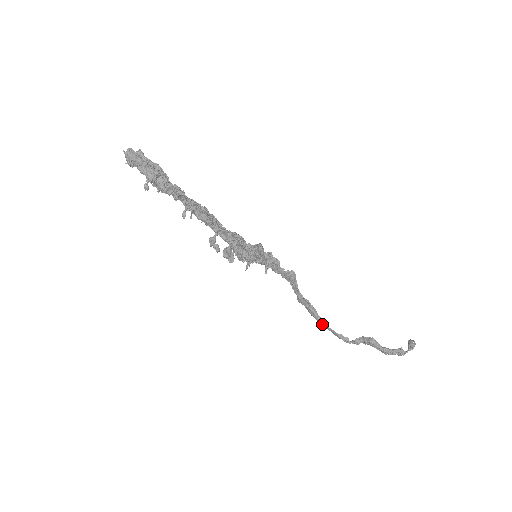
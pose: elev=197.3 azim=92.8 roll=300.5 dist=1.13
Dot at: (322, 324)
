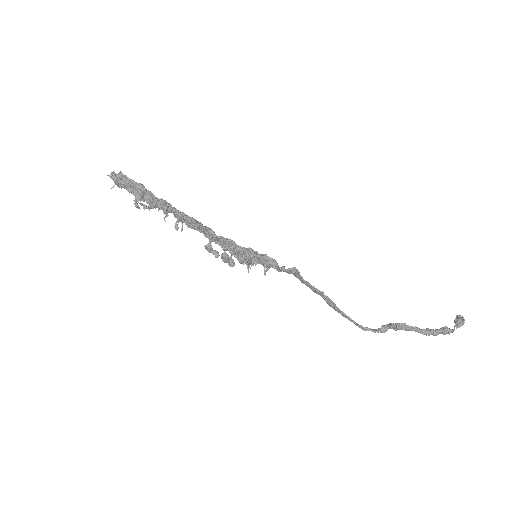
Dot at: (341, 314)
